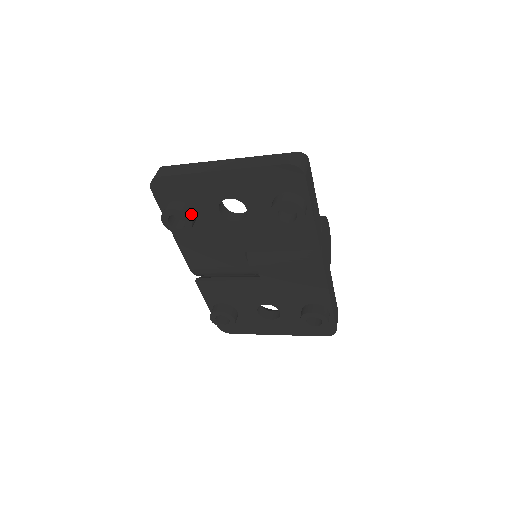
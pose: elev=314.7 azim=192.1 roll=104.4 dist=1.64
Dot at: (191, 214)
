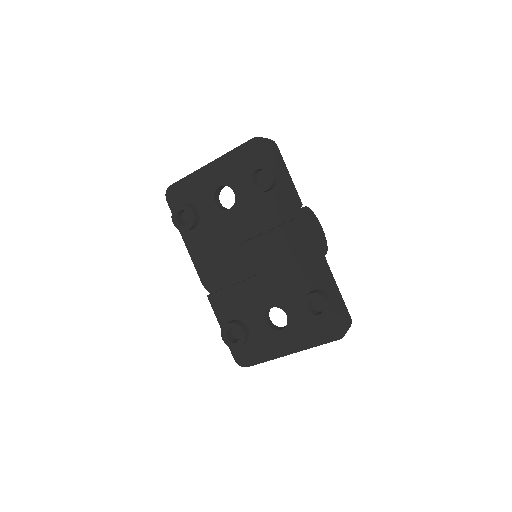
Dot at: (194, 209)
